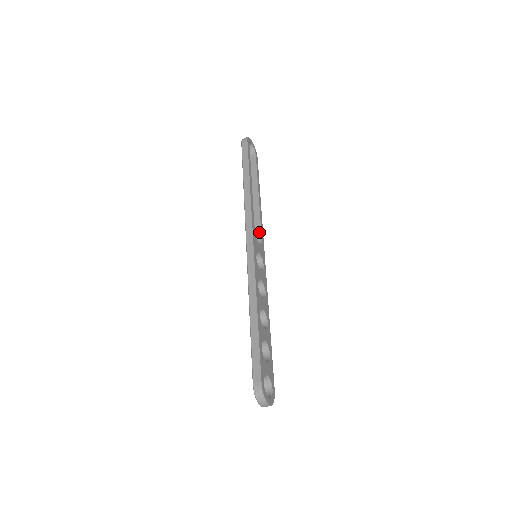
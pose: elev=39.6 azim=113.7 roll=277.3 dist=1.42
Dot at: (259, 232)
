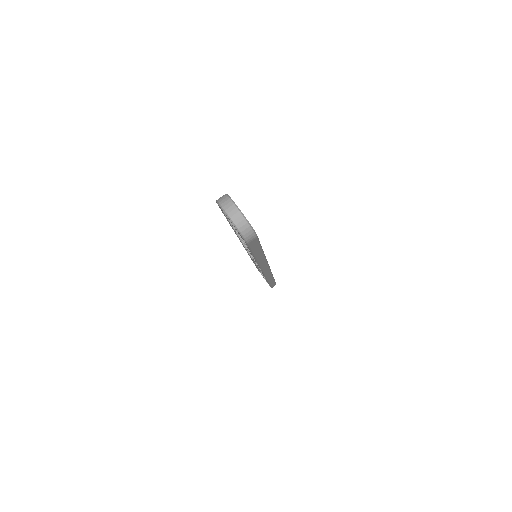
Dot at: occluded
